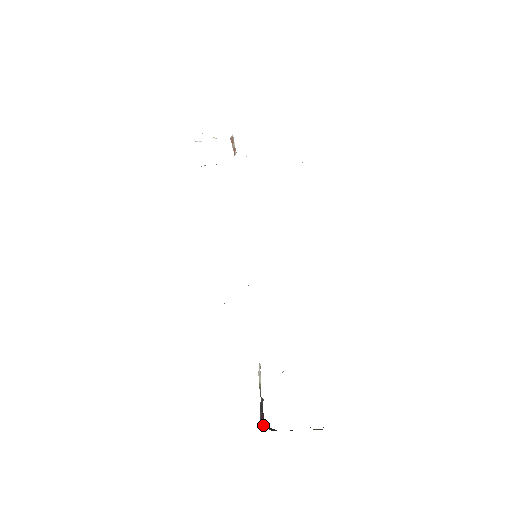
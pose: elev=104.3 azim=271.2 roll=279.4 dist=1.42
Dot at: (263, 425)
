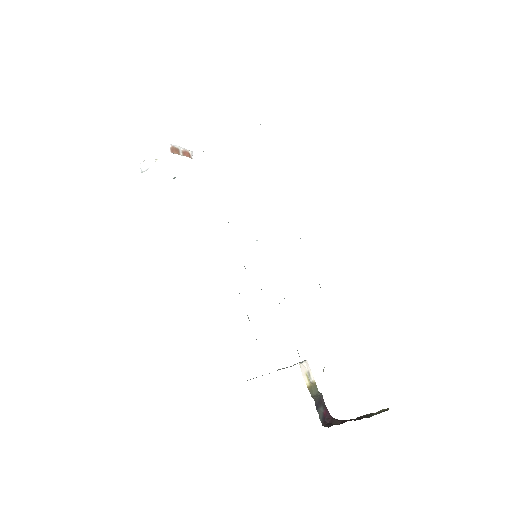
Dot at: (328, 421)
